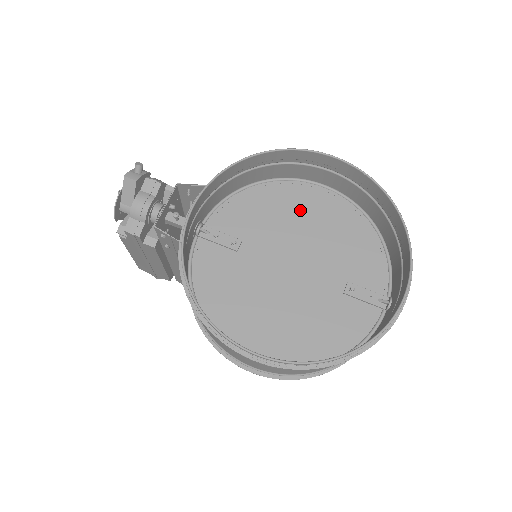
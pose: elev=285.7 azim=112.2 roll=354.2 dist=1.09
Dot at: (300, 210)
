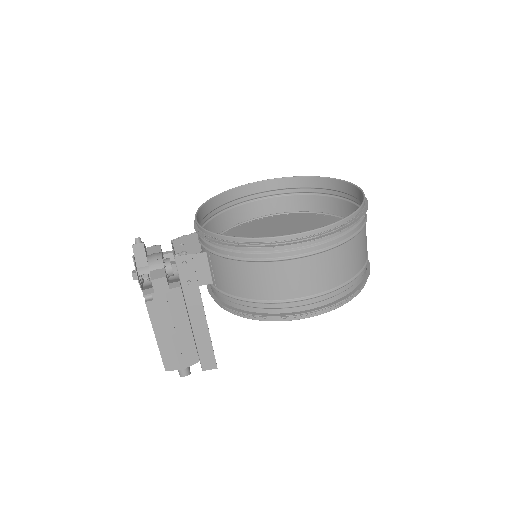
Dot at: (261, 228)
